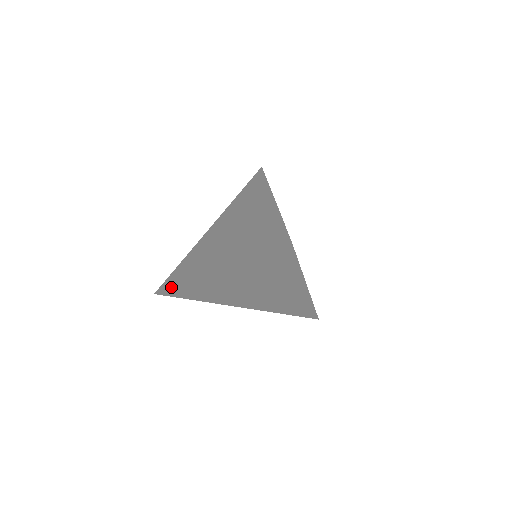
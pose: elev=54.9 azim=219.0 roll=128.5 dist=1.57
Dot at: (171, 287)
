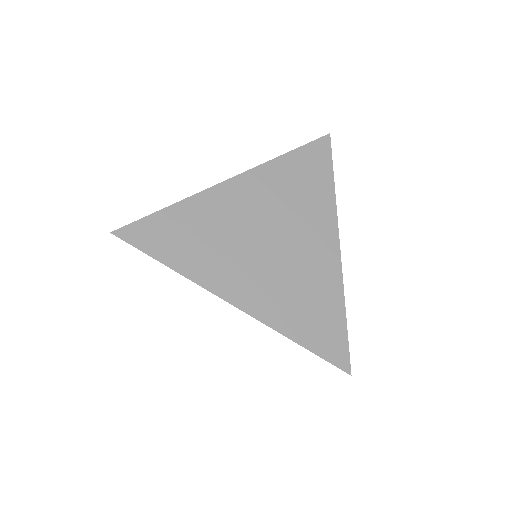
Dot at: (151, 256)
